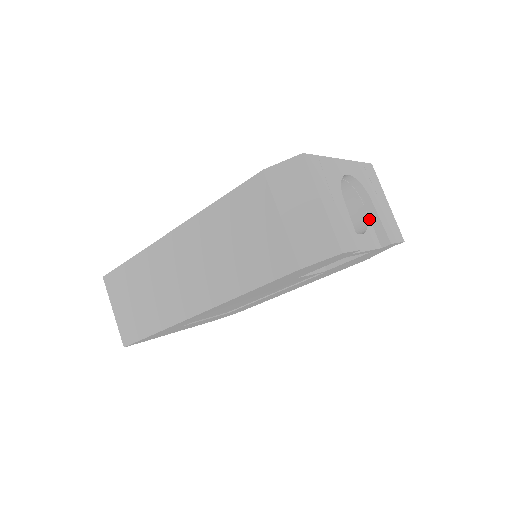
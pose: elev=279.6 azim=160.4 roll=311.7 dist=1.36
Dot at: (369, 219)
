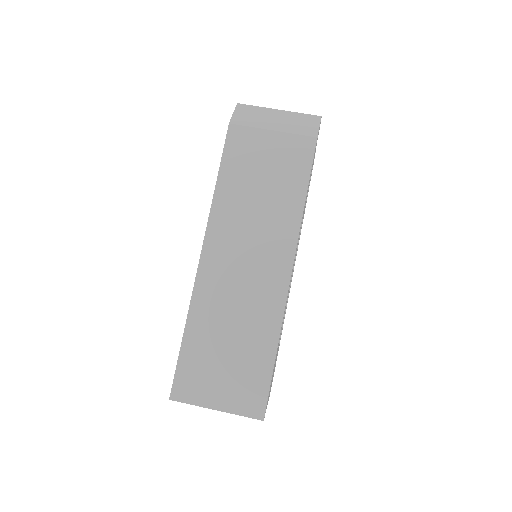
Dot at: occluded
